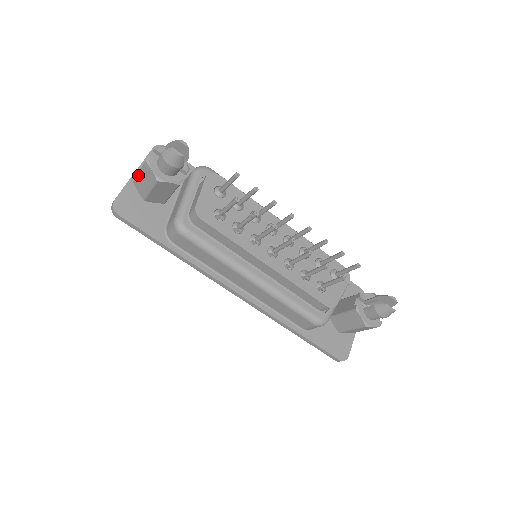
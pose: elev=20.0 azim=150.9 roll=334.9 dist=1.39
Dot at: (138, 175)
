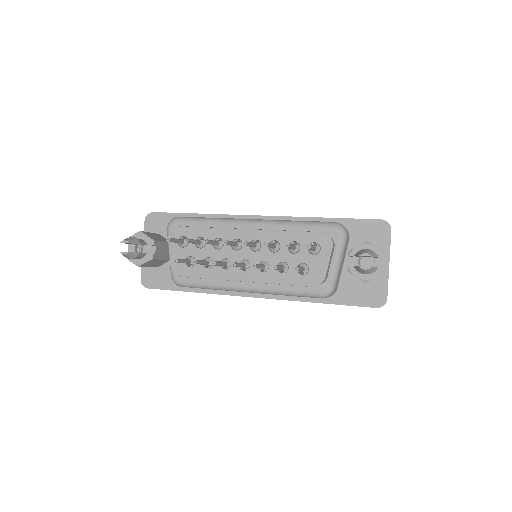
Dot at: occluded
